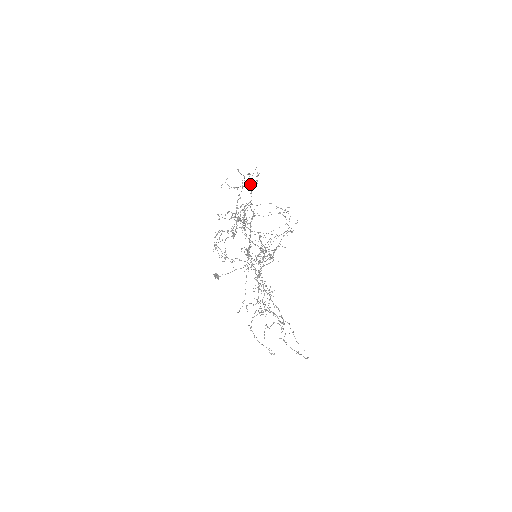
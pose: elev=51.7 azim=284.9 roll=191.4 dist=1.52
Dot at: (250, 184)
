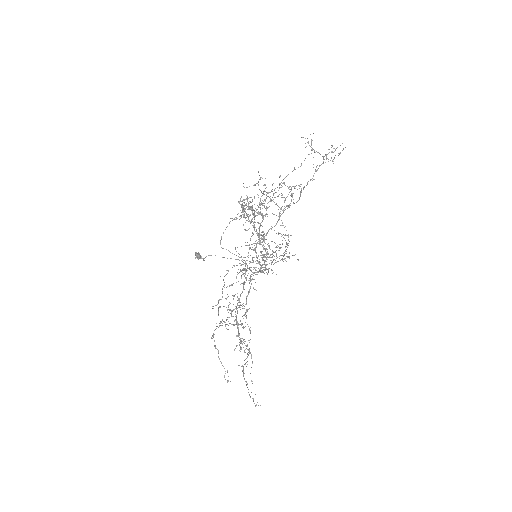
Dot at: (324, 159)
